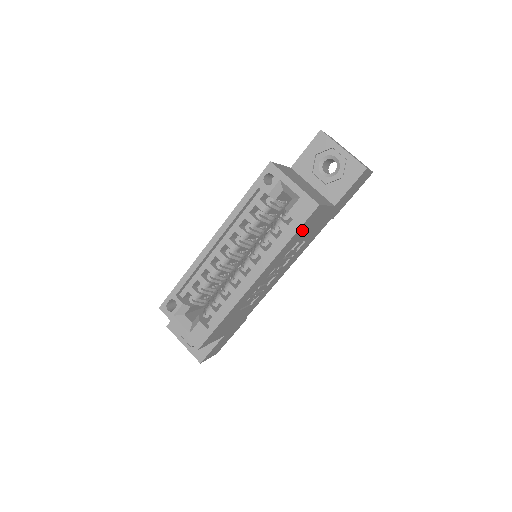
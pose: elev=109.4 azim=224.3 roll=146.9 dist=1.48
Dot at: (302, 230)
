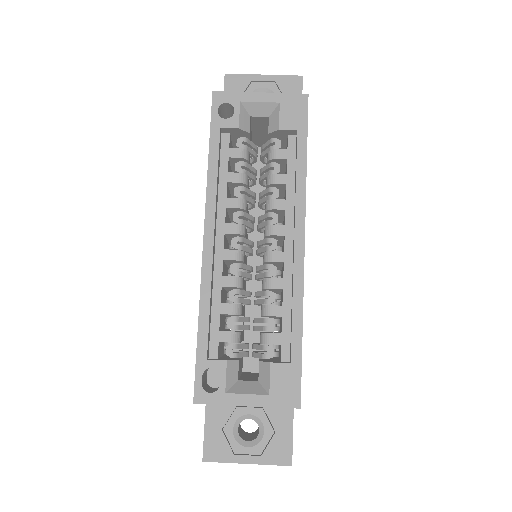
Dot at: occluded
